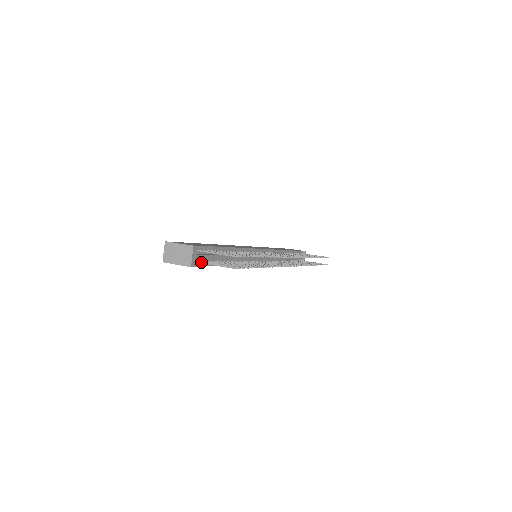
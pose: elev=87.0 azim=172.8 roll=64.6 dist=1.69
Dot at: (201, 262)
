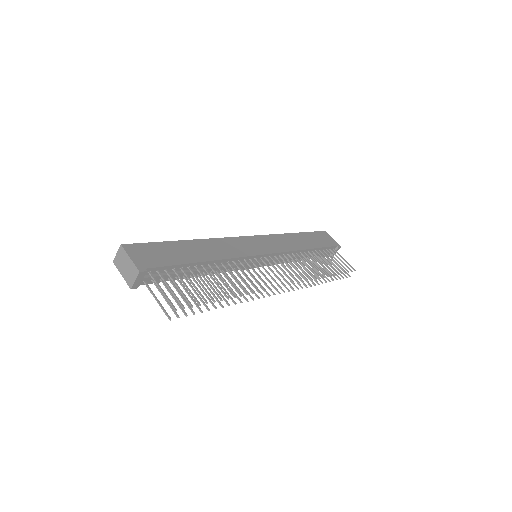
Dot at: (147, 286)
